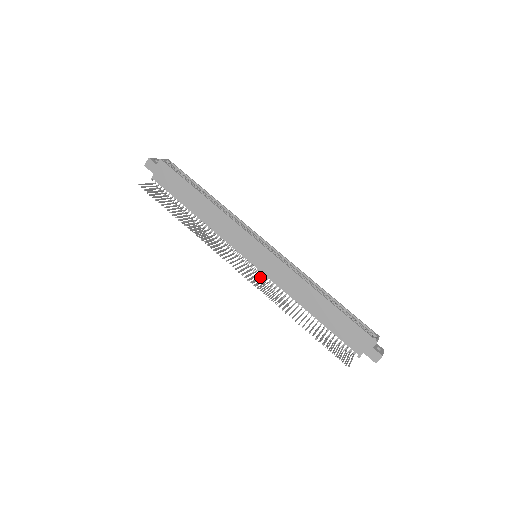
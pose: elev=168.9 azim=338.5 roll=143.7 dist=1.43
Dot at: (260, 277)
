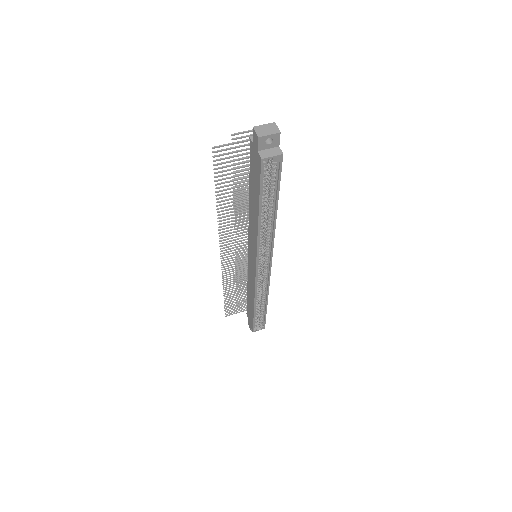
Dot at: occluded
